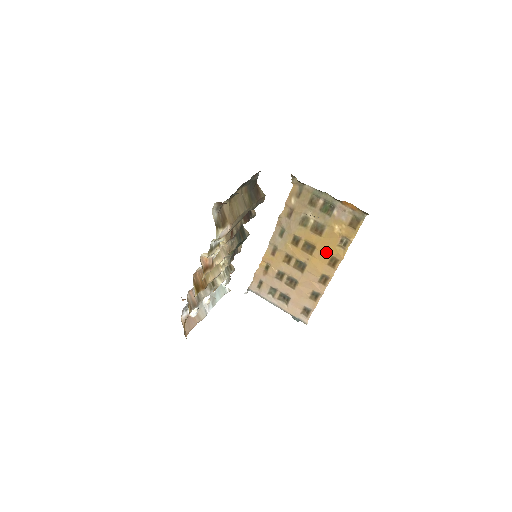
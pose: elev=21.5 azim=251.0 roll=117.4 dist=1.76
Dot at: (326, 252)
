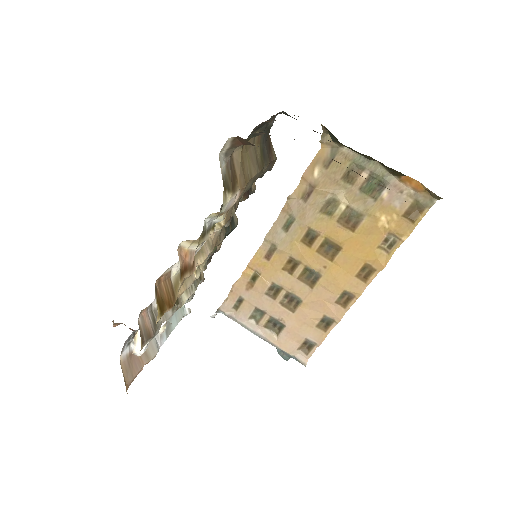
Dot at: (357, 257)
